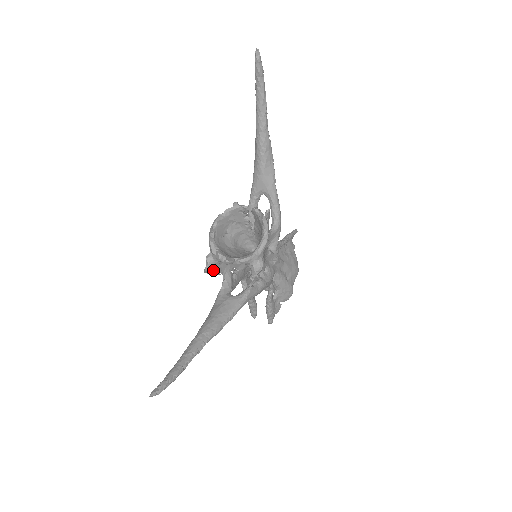
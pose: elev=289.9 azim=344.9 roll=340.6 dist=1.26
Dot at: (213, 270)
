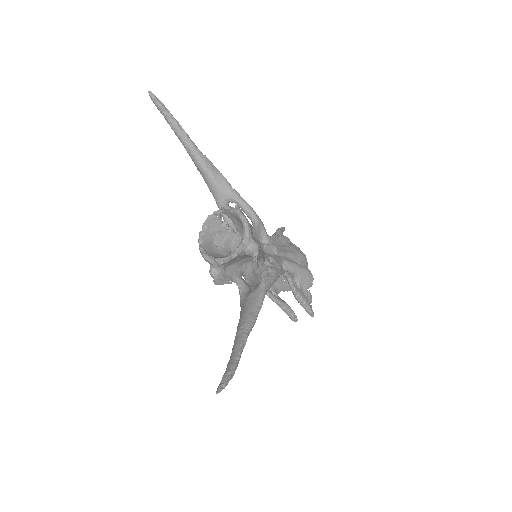
Dot at: (222, 279)
